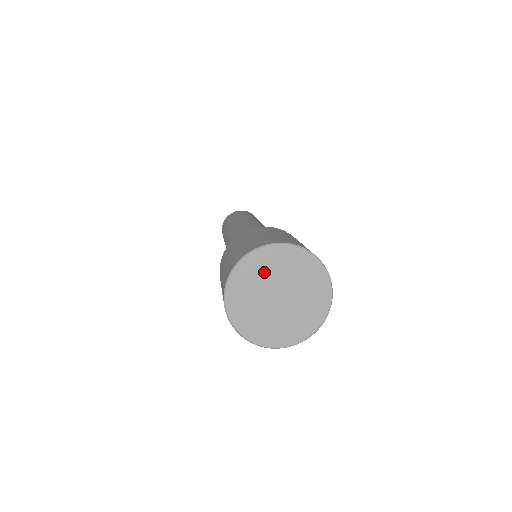
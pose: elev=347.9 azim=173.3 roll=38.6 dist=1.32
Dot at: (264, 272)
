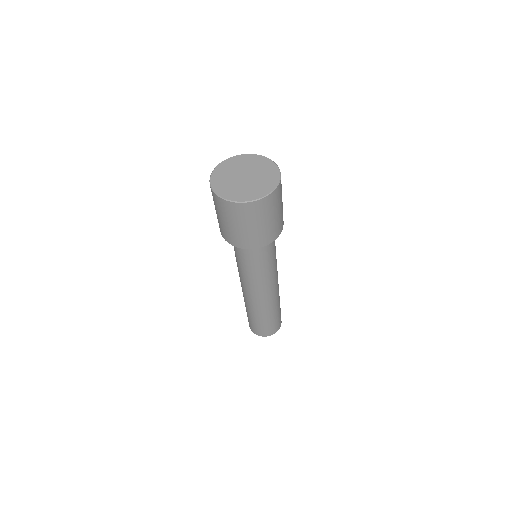
Dot at: (231, 168)
